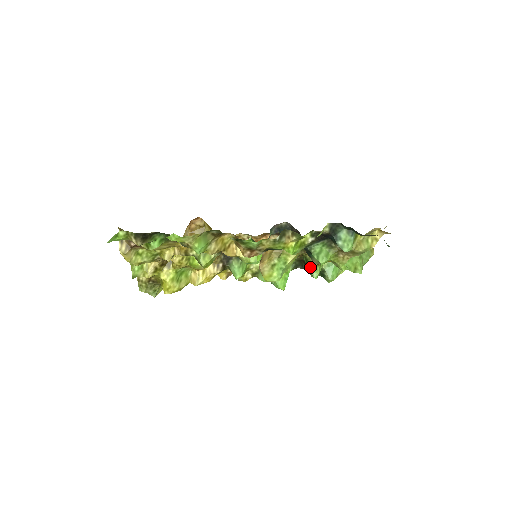
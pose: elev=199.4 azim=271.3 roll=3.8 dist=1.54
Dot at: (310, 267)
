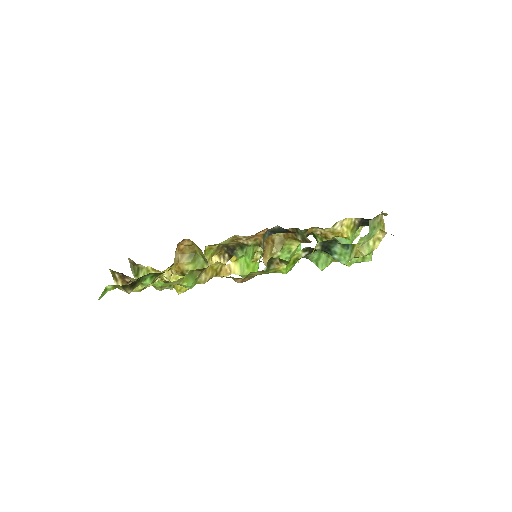
Dot at: occluded
